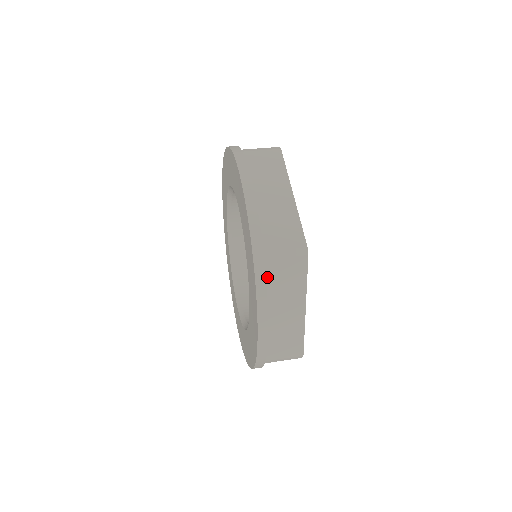
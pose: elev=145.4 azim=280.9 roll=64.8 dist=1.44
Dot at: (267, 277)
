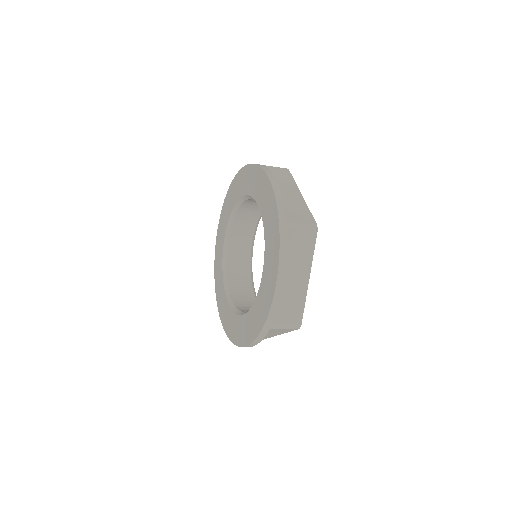
Dot at: occluded
